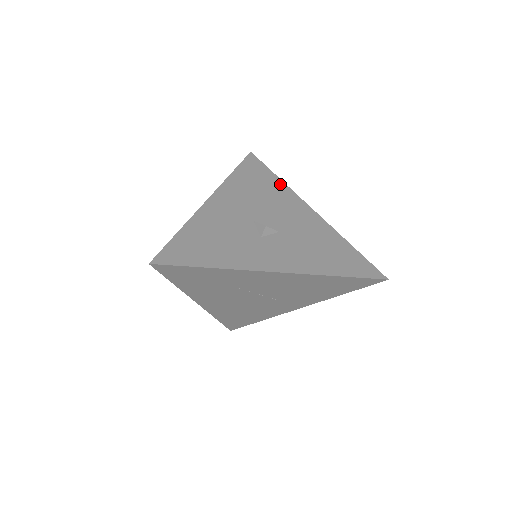
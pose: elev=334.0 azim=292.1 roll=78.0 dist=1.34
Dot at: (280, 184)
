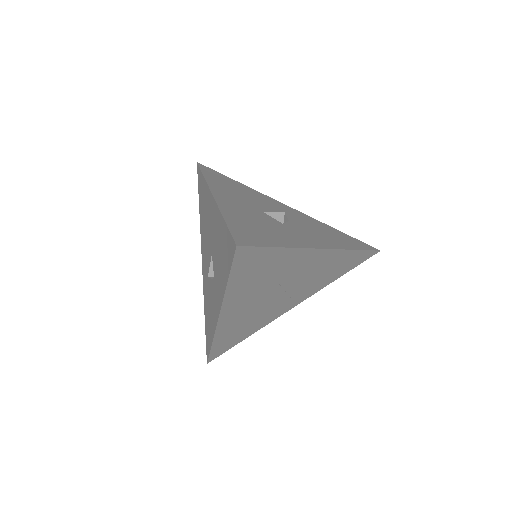
Dot at: (246, 187)
